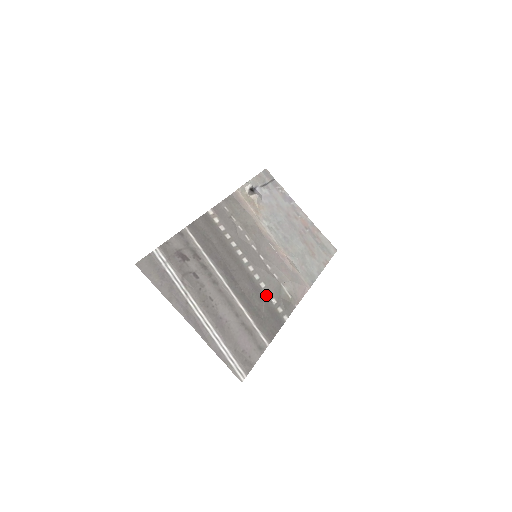
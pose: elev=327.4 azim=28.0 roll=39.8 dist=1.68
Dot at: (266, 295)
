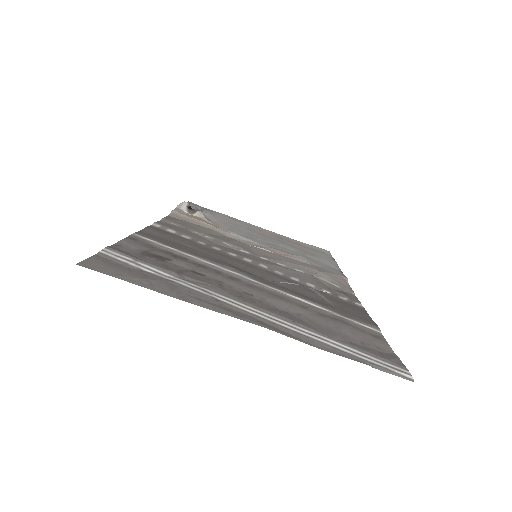
Dot at: (310, 287)
